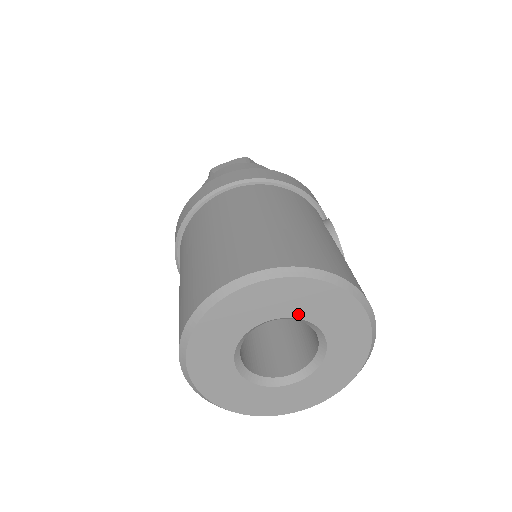
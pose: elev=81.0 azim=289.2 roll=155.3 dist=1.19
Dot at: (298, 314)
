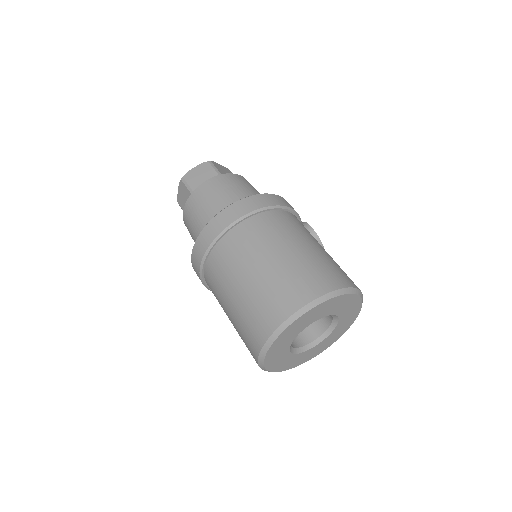
Dot at: (327, 314)
